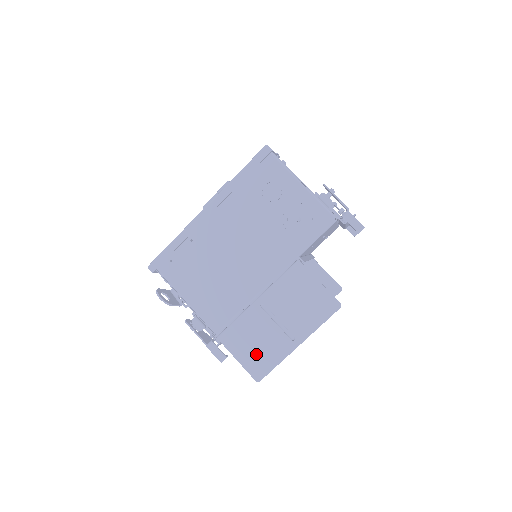
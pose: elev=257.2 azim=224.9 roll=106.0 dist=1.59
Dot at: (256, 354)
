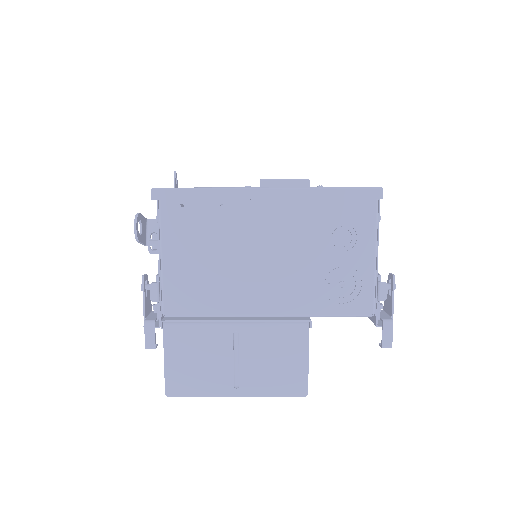
Dot at: (188, 370)
